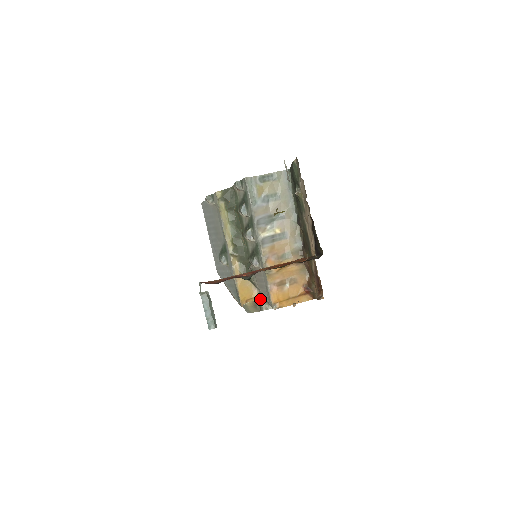
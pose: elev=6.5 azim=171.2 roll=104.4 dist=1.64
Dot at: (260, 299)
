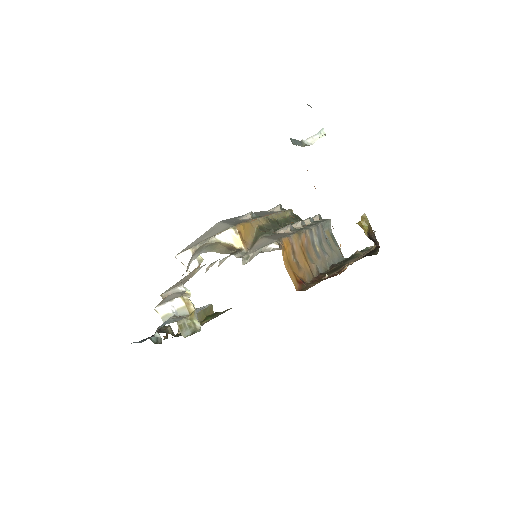
Dot at: (244, 250)
